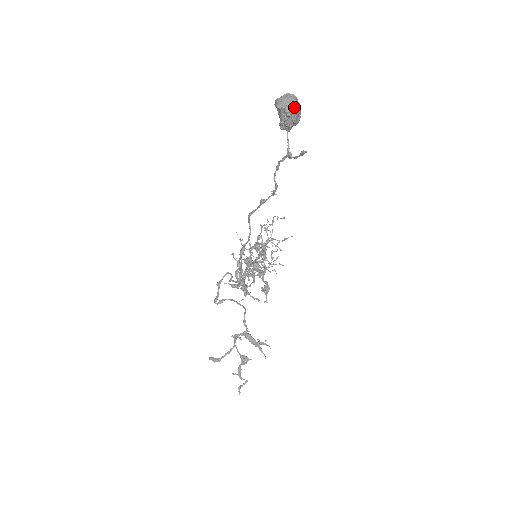
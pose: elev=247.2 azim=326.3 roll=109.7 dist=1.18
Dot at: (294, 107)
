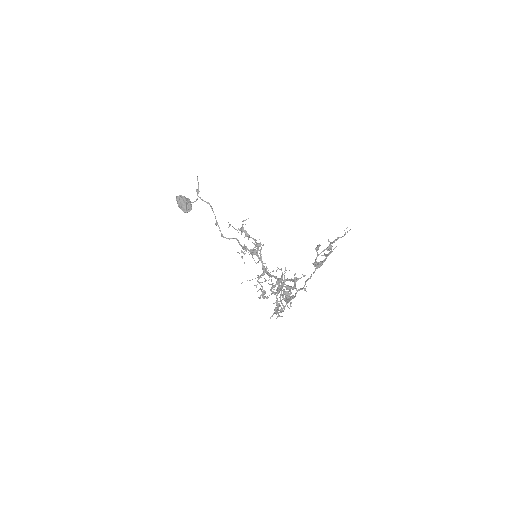
Dot at: occluded
